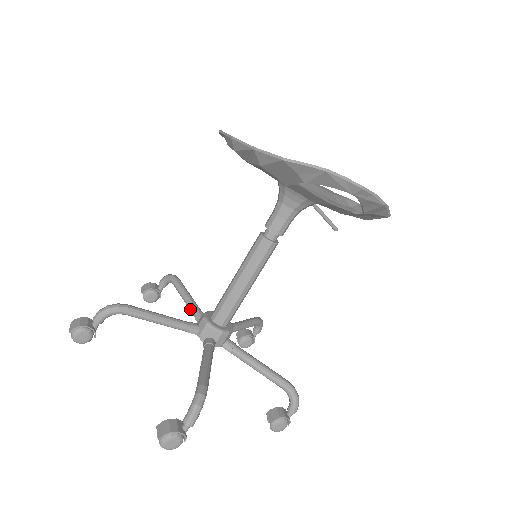
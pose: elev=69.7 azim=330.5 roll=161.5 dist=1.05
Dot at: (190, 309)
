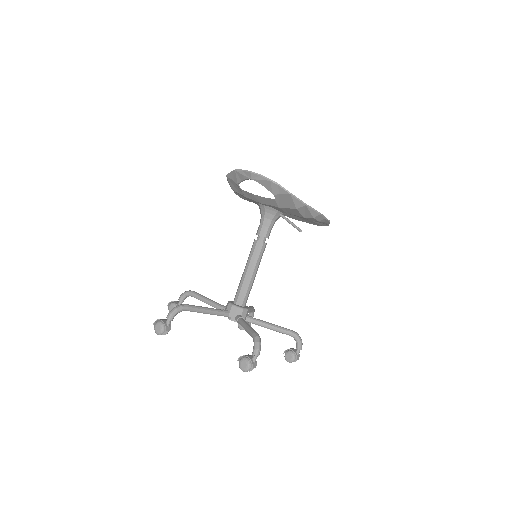
Dot at: occluded
